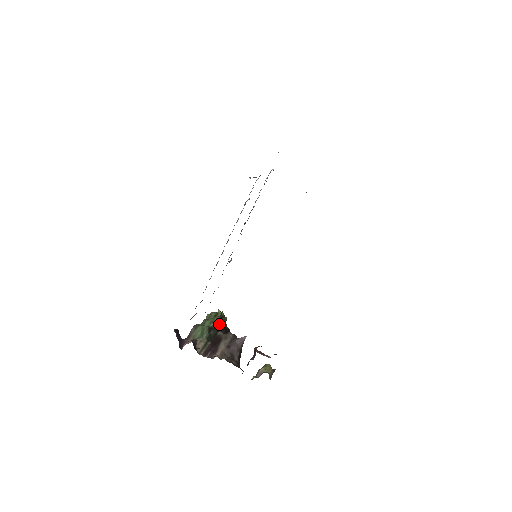
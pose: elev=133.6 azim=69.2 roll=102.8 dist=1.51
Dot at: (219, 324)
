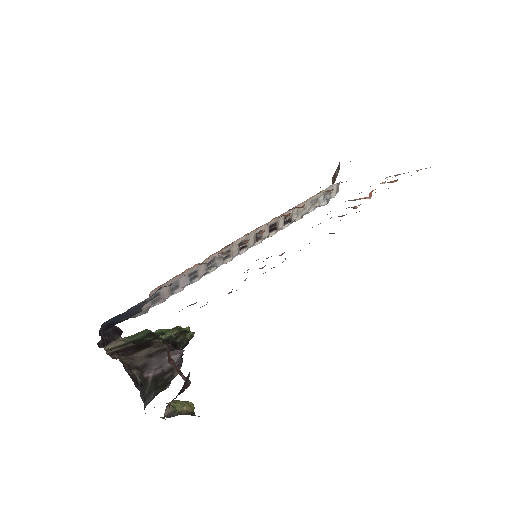
Dot at: (170, 336)
